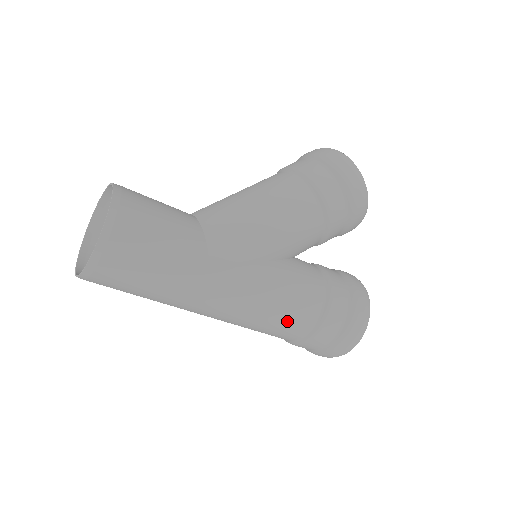
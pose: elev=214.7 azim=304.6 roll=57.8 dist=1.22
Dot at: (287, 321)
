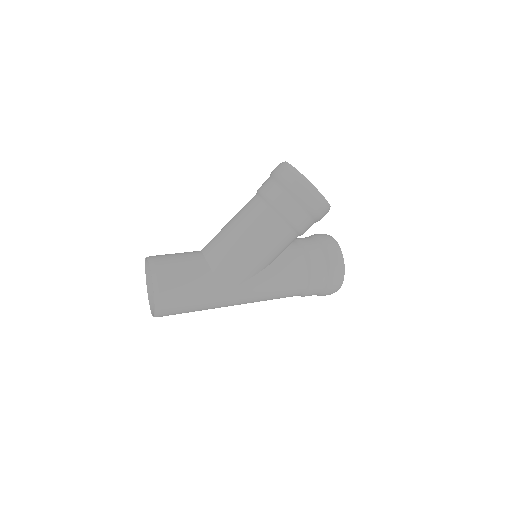
Dot at: (284, 296)
